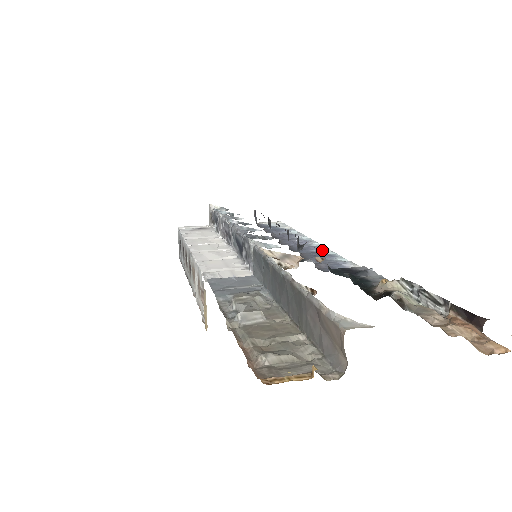
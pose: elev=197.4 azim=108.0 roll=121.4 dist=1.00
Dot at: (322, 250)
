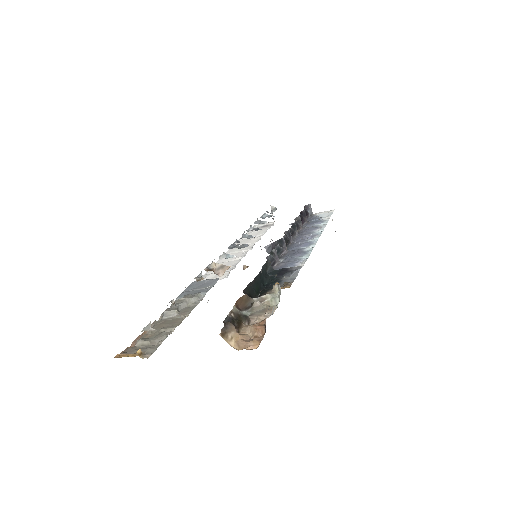
Dot at: (308, 246)
